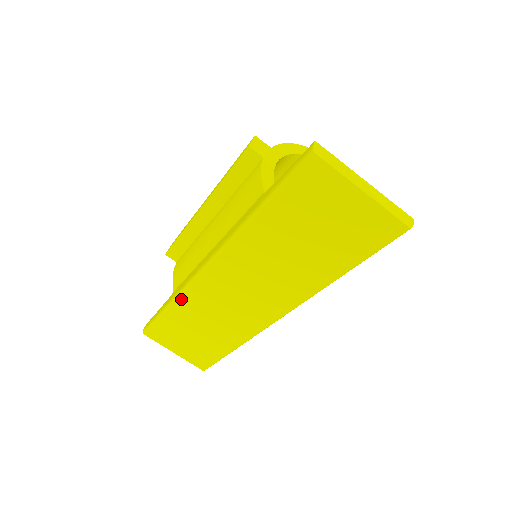
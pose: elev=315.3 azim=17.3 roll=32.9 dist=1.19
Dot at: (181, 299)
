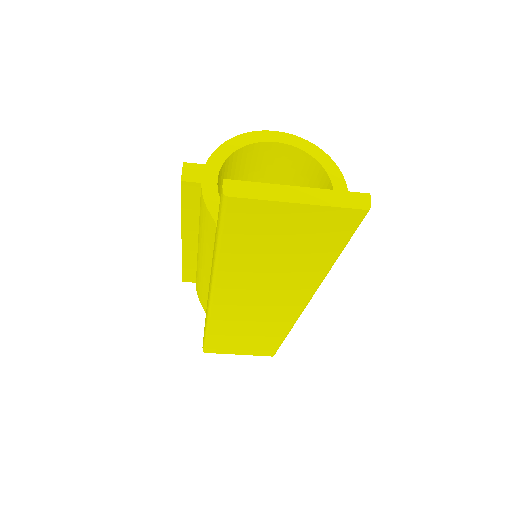
Dot at: (212, 325)
